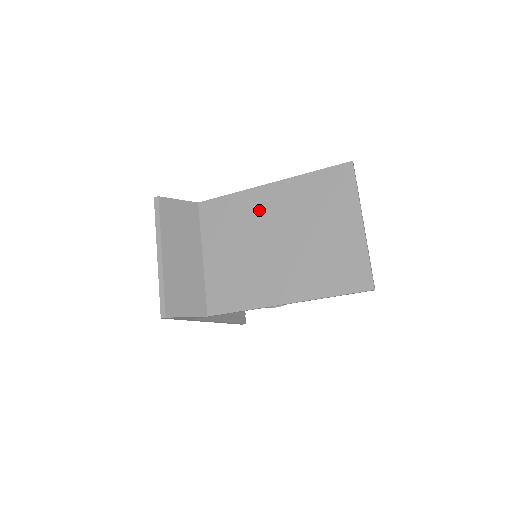
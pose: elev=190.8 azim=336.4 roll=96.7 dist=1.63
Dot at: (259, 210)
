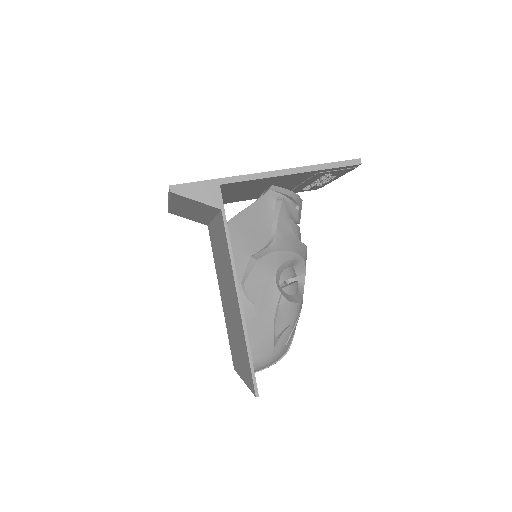
Dot at: (231, 286)
